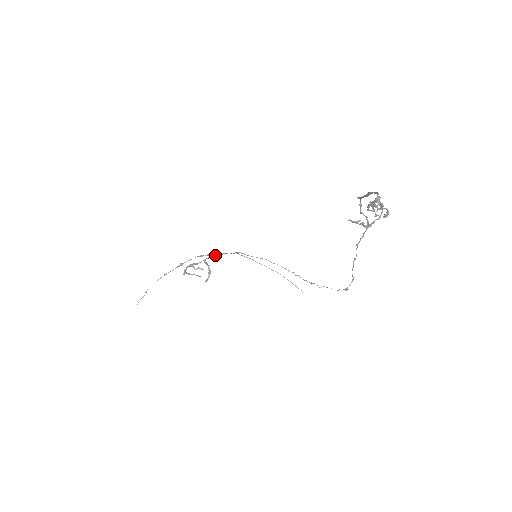
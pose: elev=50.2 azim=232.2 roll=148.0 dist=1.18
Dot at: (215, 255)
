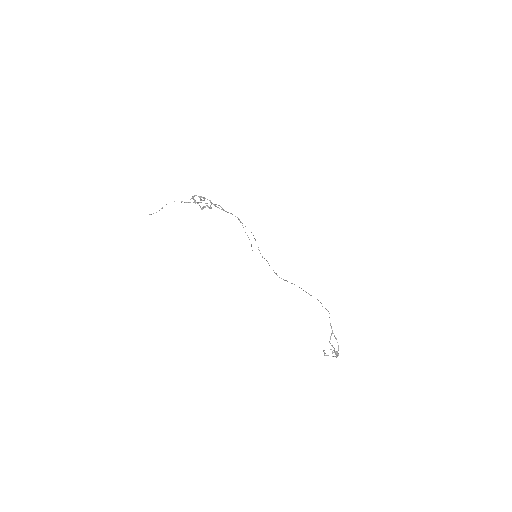
Dot at: occluded
